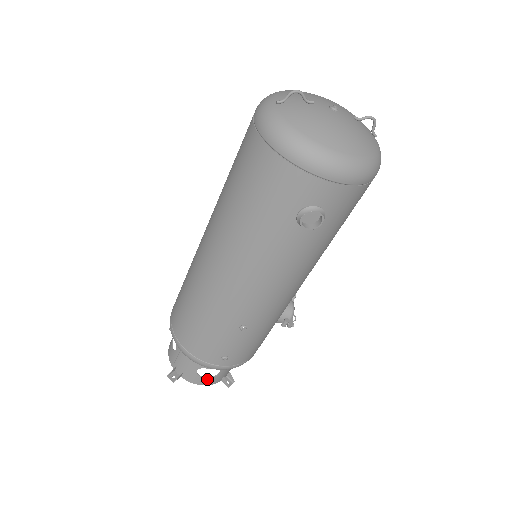
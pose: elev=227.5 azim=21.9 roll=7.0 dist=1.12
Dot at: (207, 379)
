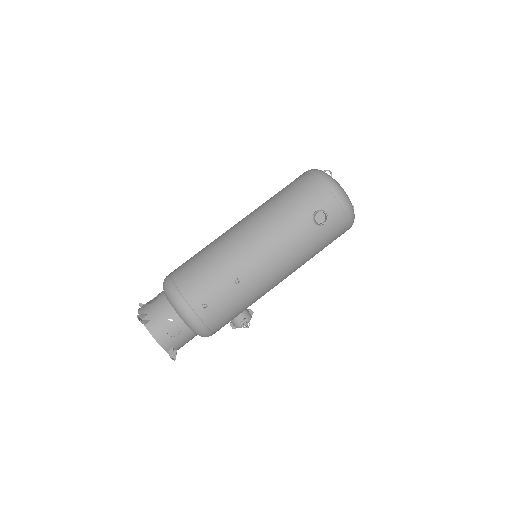
Dot at: (165, 335)
